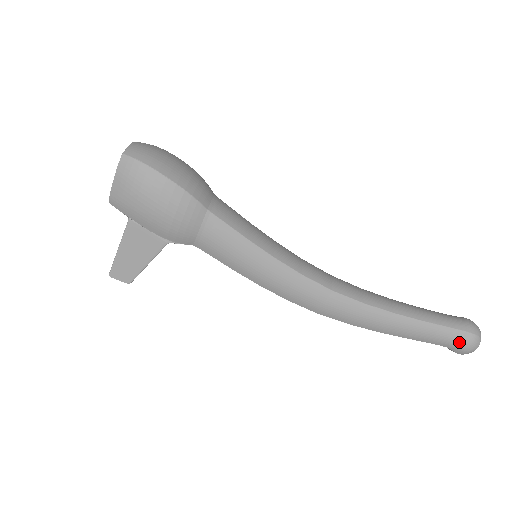
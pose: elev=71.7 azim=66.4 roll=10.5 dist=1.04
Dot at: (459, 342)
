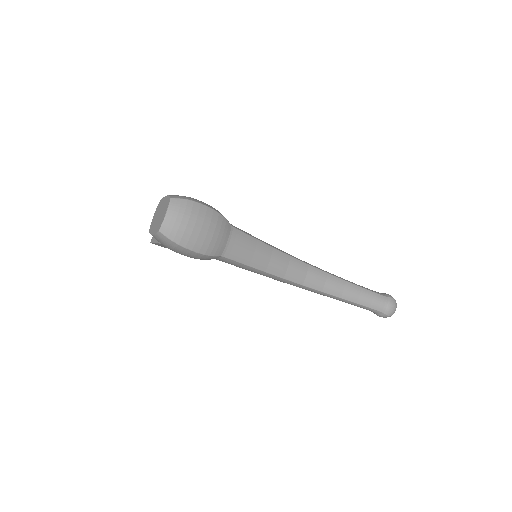
Dot at: (377, 314)
